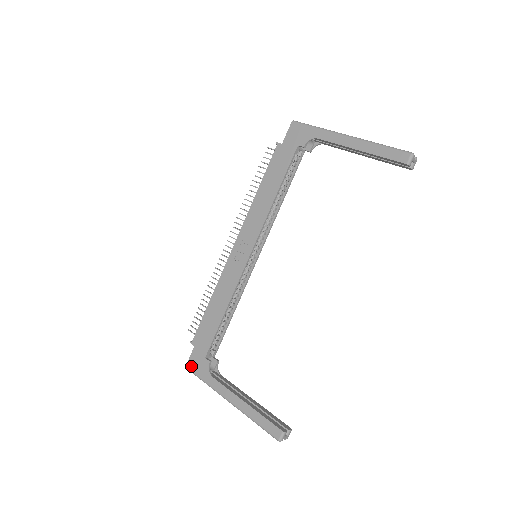
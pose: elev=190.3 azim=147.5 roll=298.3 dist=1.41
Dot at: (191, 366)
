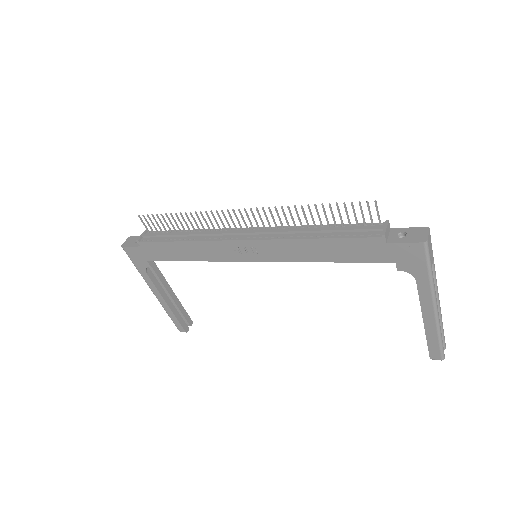
Dot at: (128, 252)
